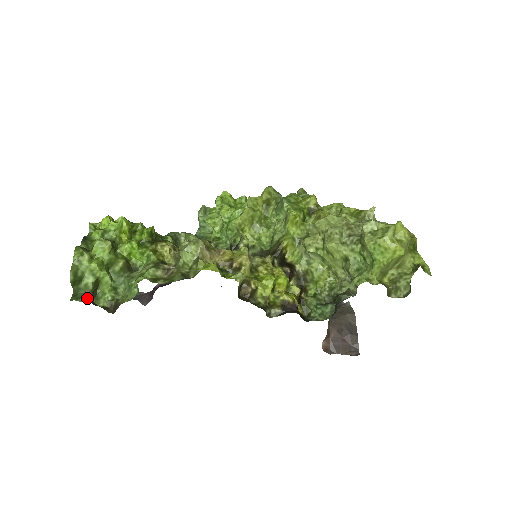
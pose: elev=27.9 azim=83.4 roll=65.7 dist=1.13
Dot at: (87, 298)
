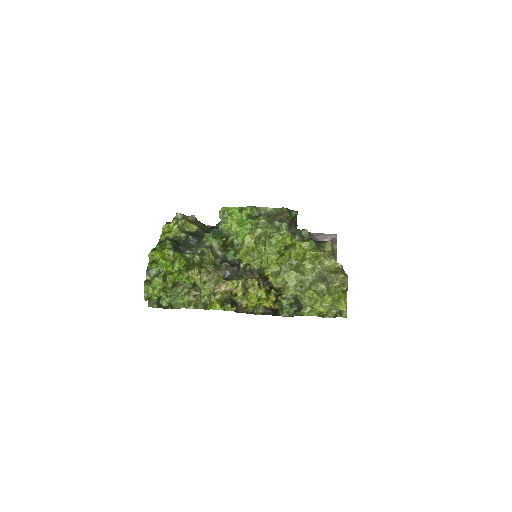
Dot at: (156, 305)
